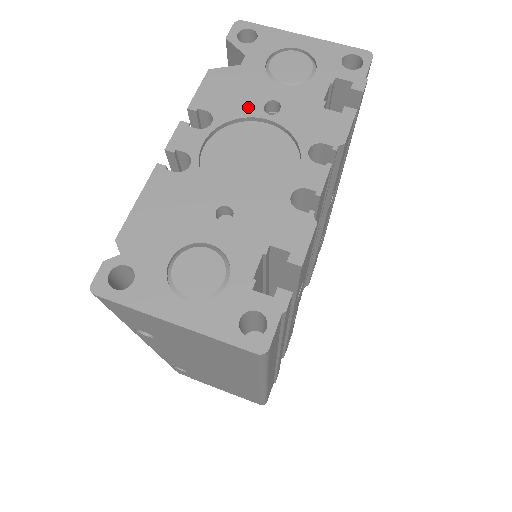
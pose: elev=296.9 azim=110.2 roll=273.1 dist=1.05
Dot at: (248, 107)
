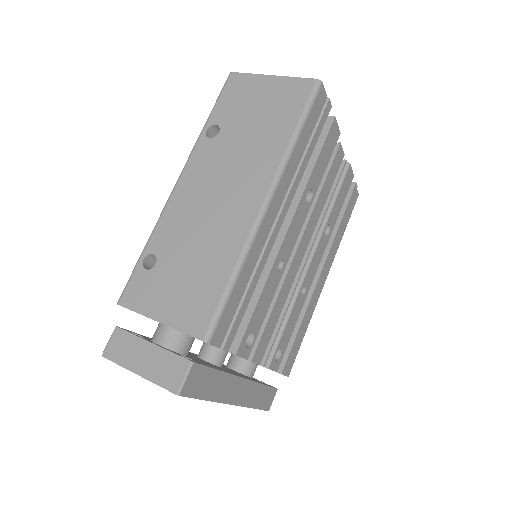
Dot at: occluded
